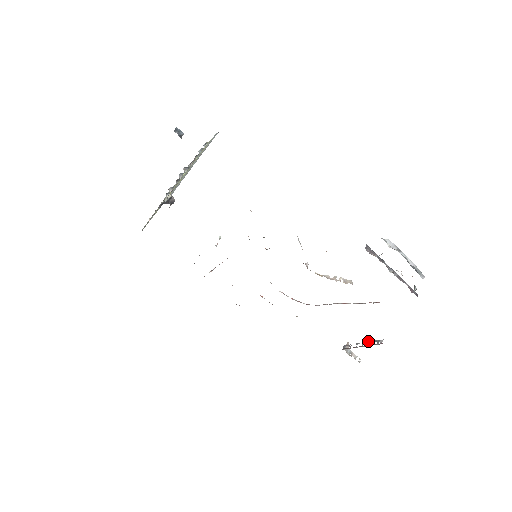
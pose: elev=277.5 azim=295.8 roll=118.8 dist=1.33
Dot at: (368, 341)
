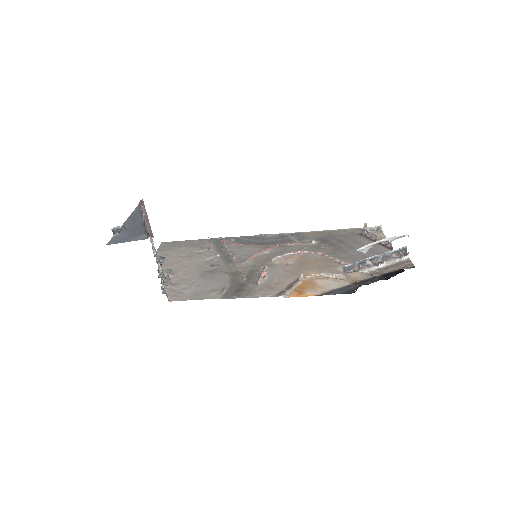
Dot at: occluded
